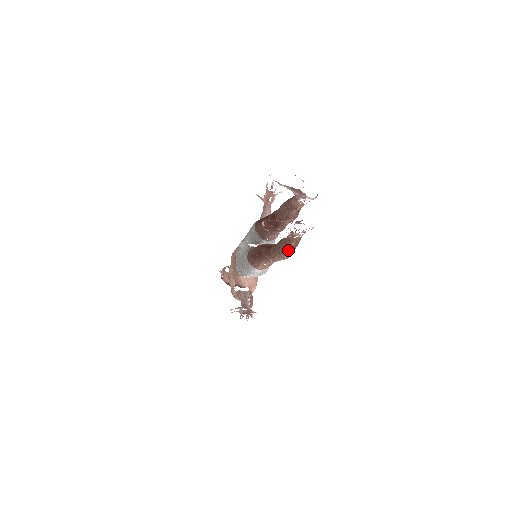
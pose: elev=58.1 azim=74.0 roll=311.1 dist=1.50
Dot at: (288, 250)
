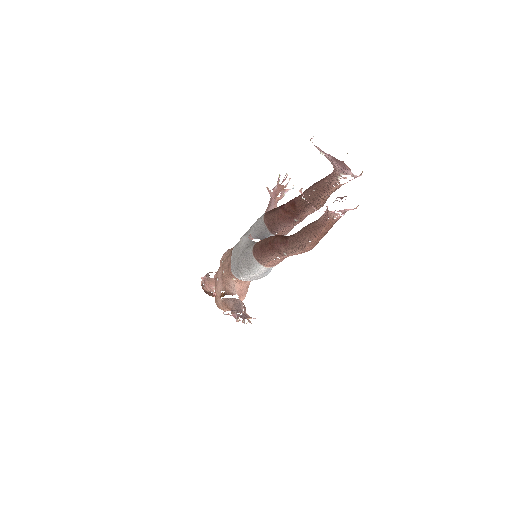
Dot at: (315, 237)
